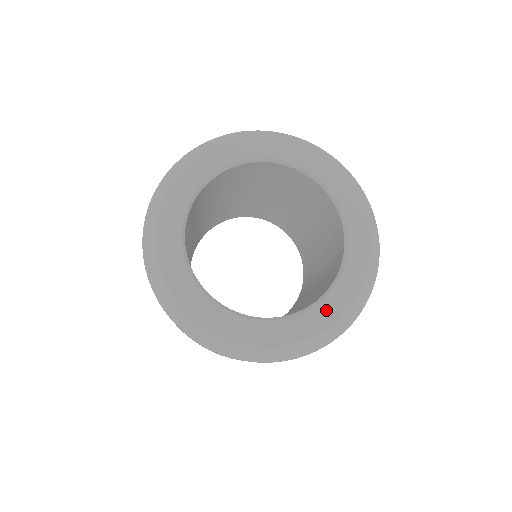
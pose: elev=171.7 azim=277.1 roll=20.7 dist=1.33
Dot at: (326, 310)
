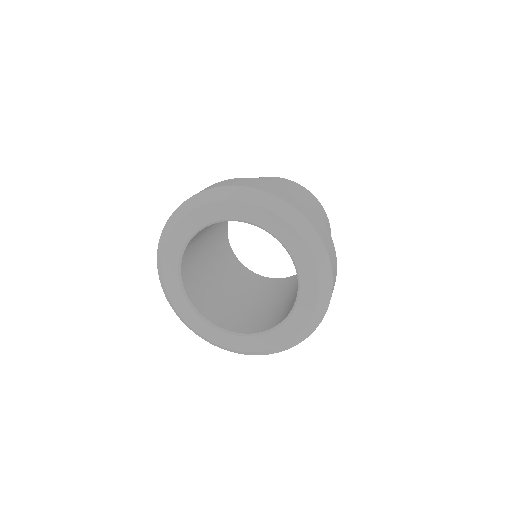
Dot at: (283, 333)
